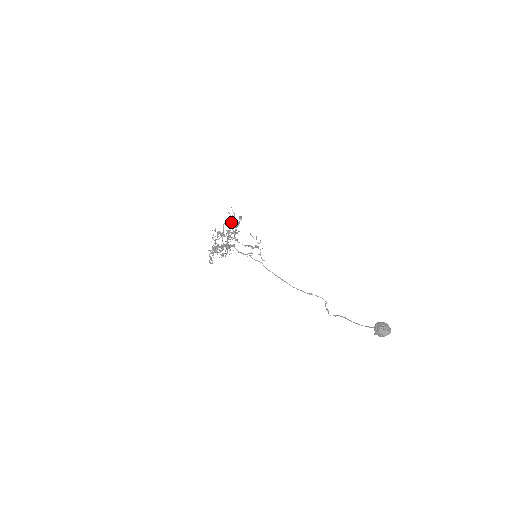
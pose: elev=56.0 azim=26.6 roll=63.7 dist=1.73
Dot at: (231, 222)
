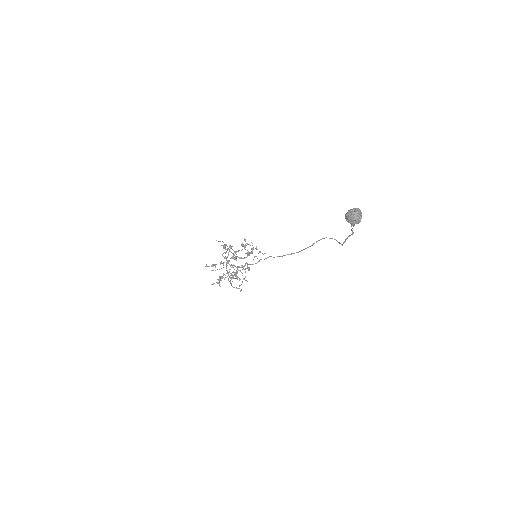
Dot at: occluded
